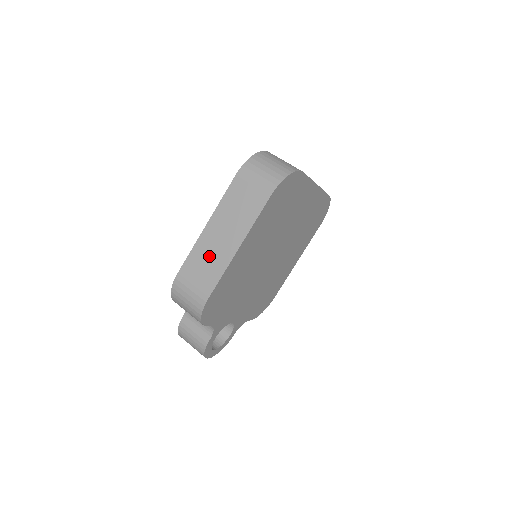
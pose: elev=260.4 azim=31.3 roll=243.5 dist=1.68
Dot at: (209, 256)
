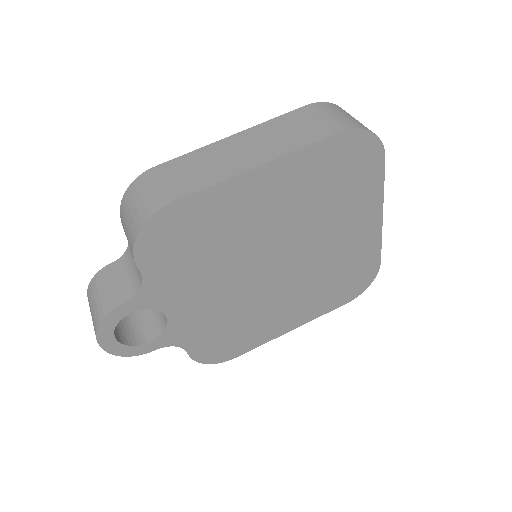
Dot at: (210, 162)
